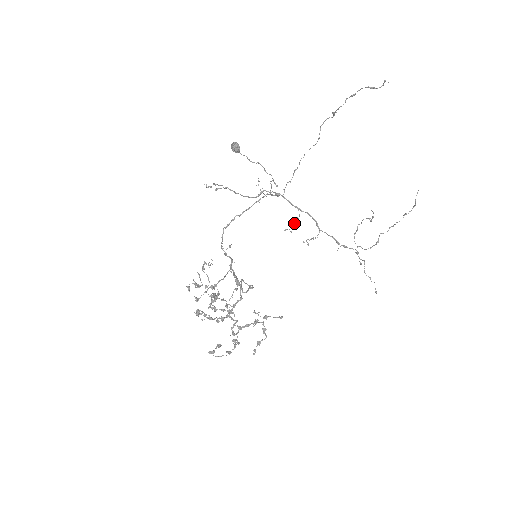
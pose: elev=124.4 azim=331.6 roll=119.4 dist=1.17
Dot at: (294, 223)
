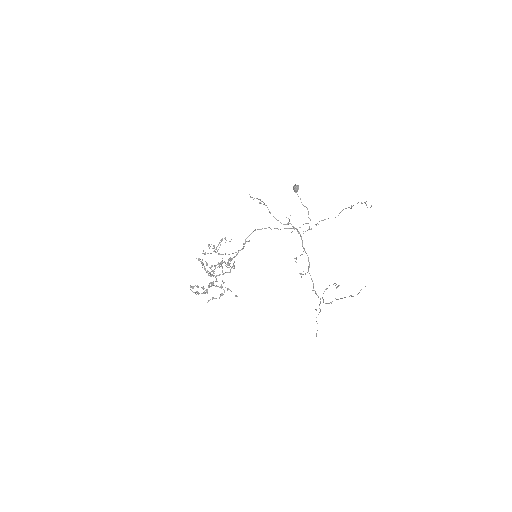
Dot at: occluded
